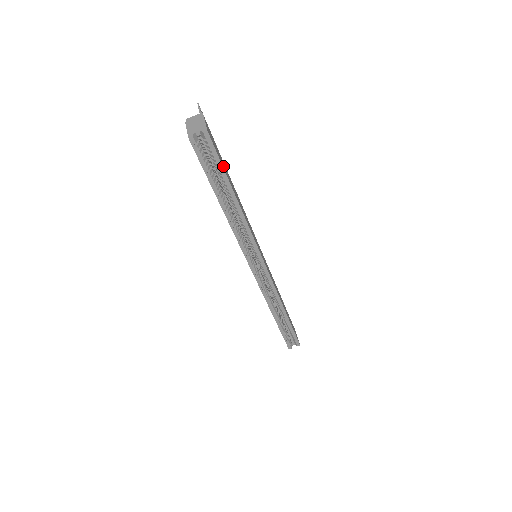
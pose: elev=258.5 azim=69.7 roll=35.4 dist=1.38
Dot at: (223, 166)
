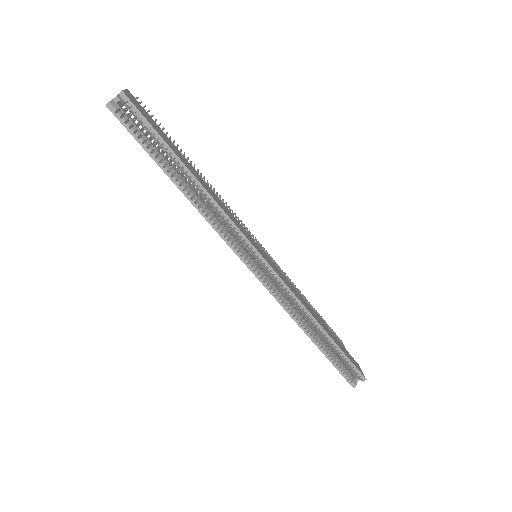
Dot at: (160, 134)
